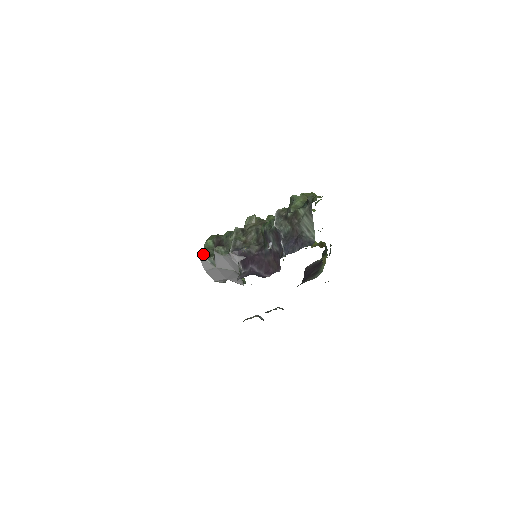
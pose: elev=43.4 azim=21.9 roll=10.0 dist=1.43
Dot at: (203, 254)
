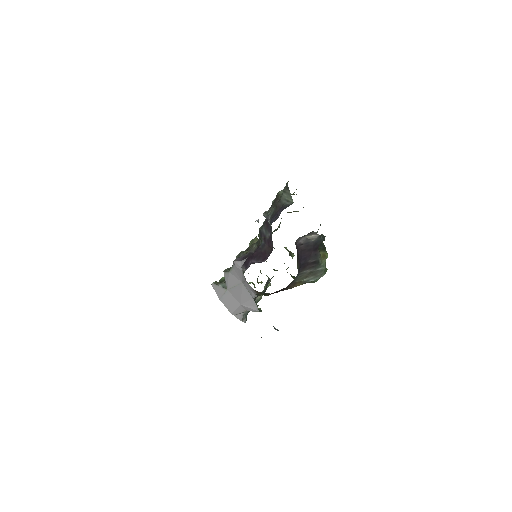
Dot at: (215, 282)
